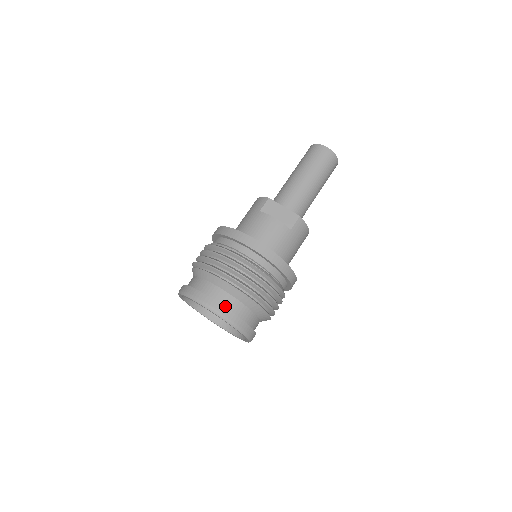
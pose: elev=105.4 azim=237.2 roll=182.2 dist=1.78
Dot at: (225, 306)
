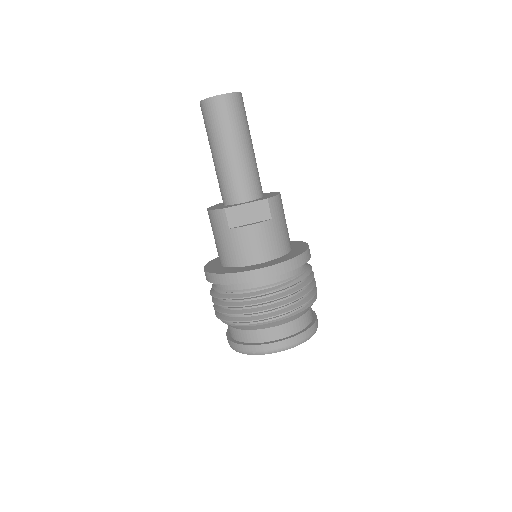
Dot at: (286, 336)
